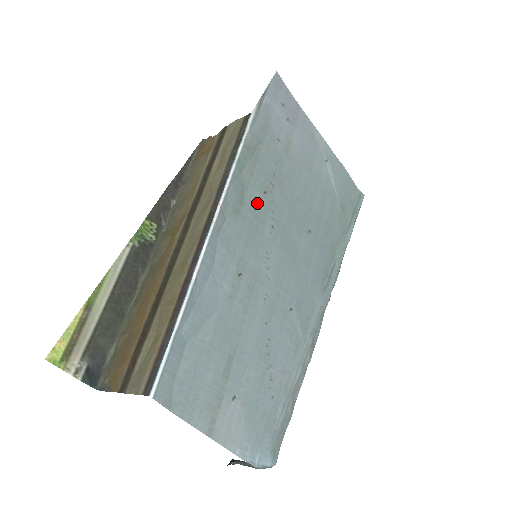
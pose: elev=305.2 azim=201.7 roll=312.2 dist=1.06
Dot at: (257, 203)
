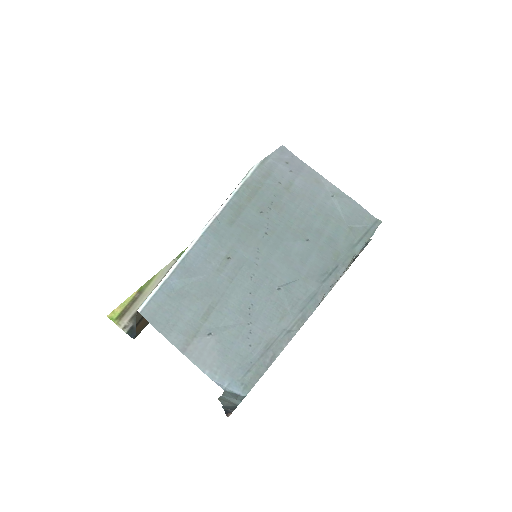
Dot at: (253, 218)
